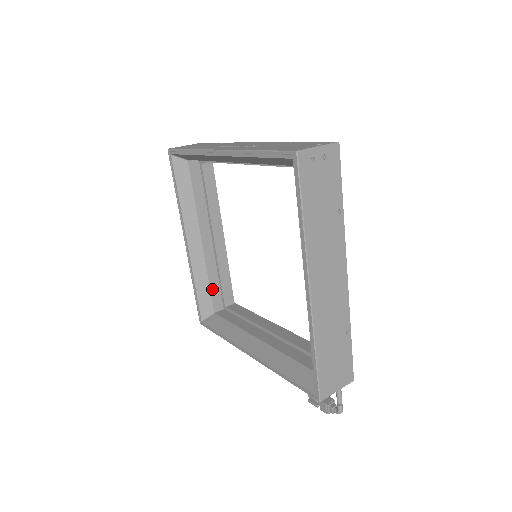
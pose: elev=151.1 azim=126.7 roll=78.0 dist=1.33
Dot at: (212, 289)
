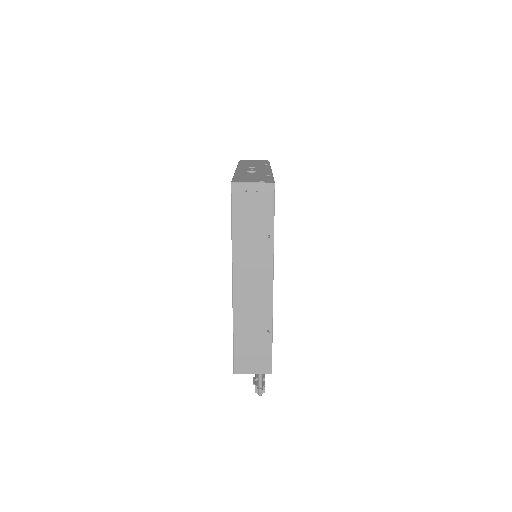
Dot at: occluded
